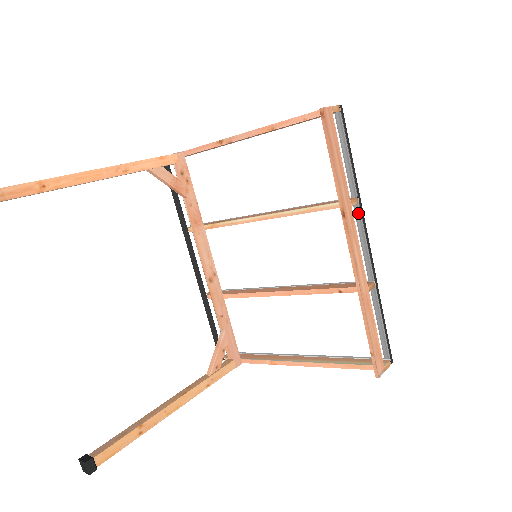
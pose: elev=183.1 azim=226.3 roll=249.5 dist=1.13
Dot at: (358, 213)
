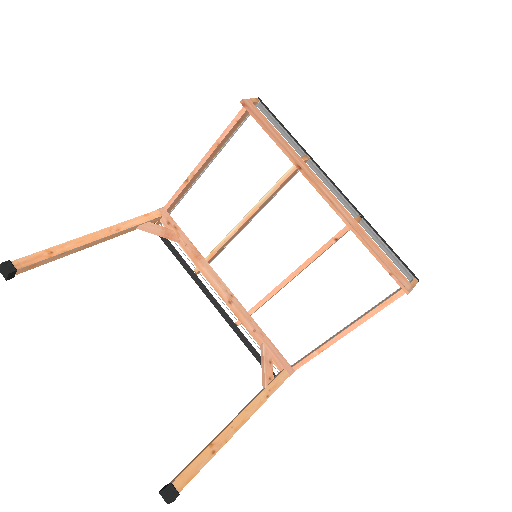
Dot at: (314, 167)
